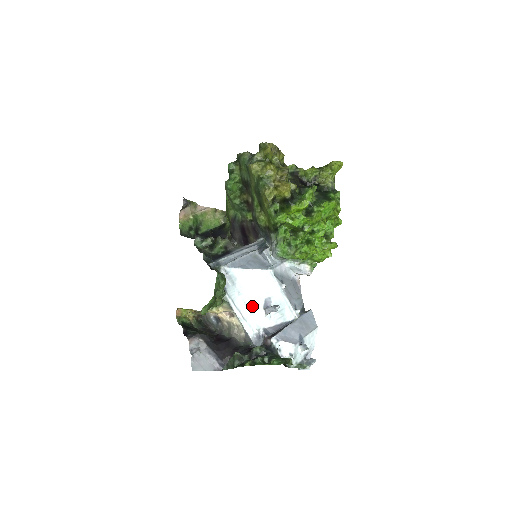
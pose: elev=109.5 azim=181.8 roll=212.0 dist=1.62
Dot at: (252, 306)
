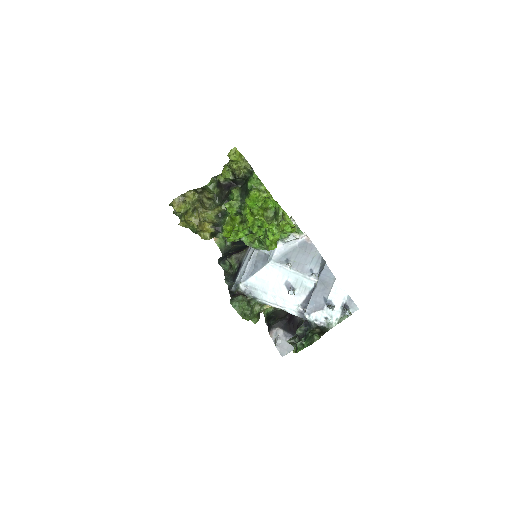
Dot at: (280, 295)
